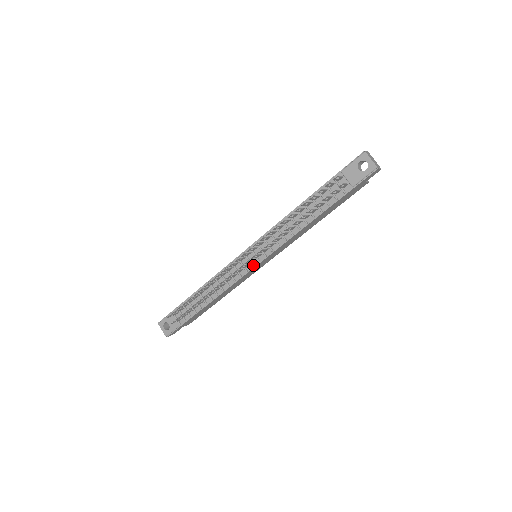
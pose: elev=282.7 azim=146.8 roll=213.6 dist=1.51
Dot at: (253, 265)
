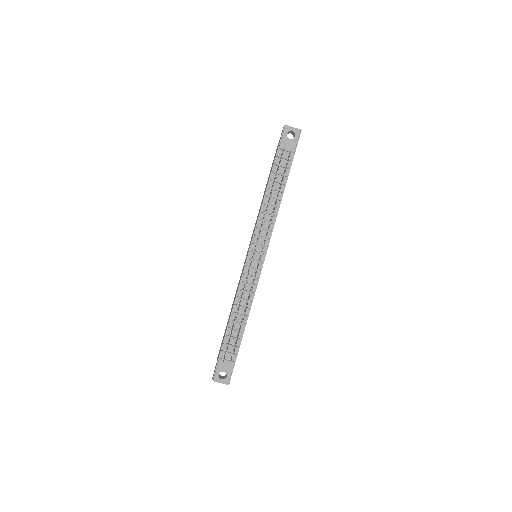
Dot at: (262, 261)
